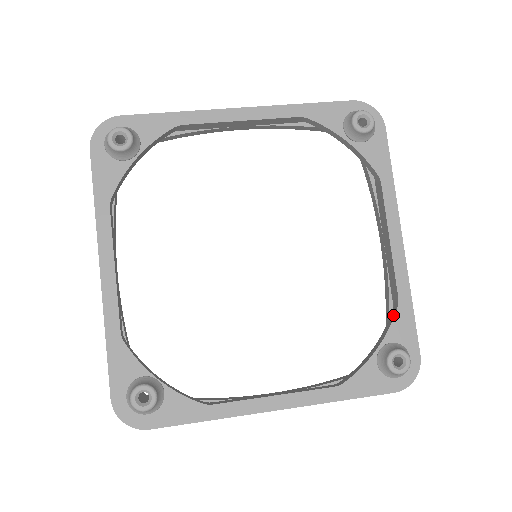
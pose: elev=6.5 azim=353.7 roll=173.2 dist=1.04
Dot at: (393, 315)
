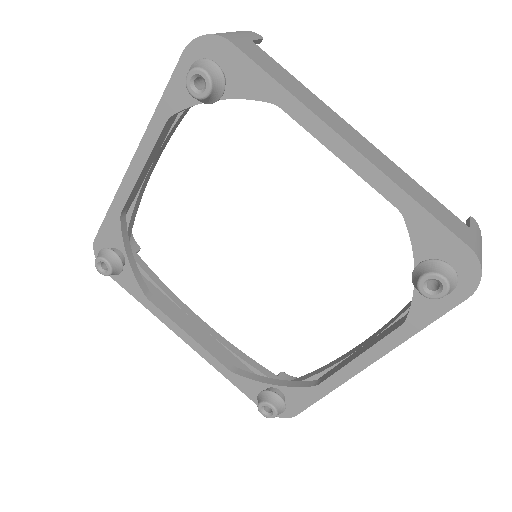
Dot at: (306, 385)
